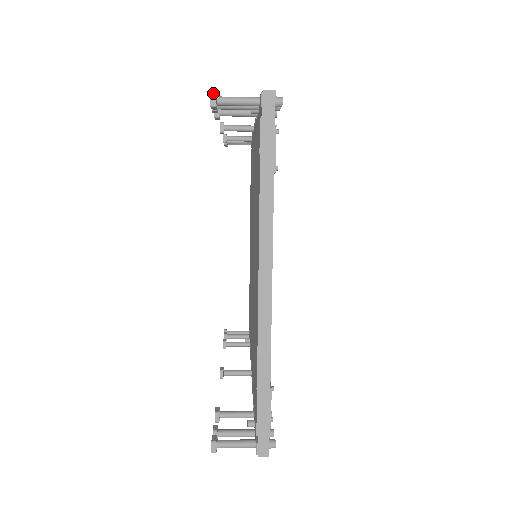
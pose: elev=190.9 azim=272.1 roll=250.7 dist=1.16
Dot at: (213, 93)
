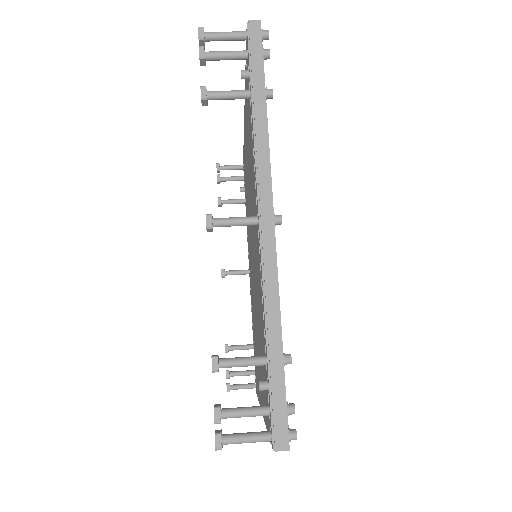
Dot at: occluded
